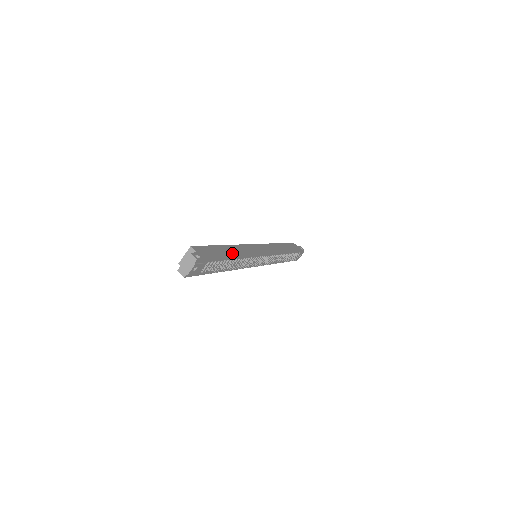
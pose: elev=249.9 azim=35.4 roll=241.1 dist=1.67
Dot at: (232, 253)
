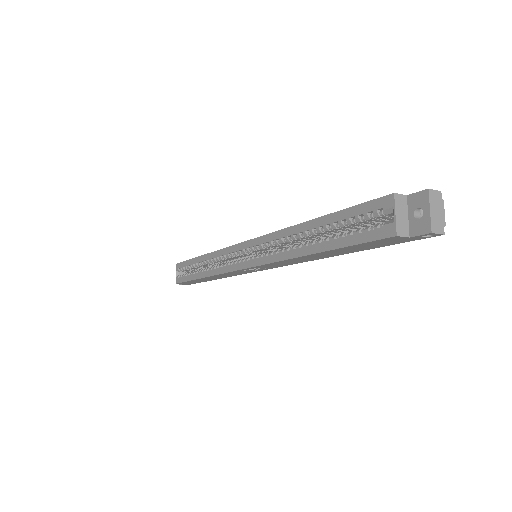
Dot at: occluded
